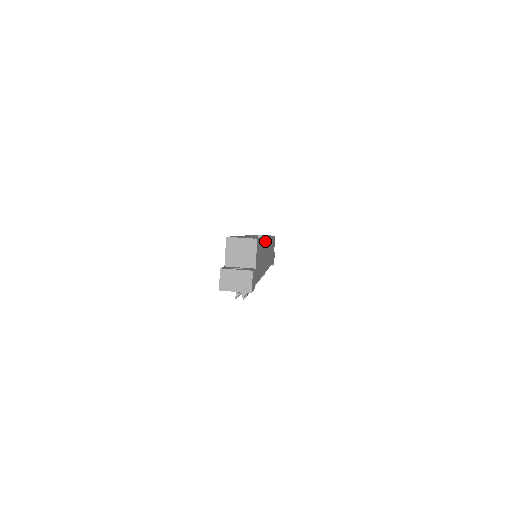
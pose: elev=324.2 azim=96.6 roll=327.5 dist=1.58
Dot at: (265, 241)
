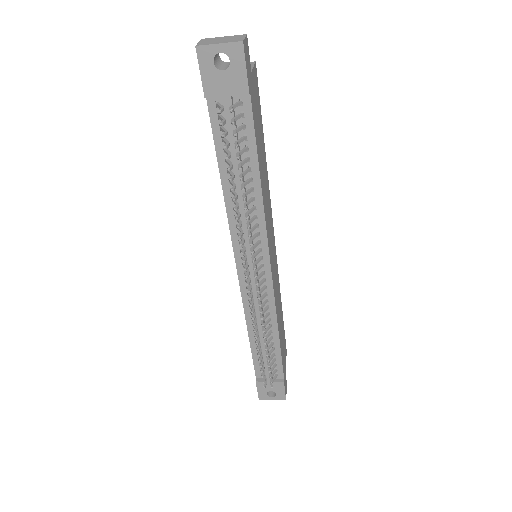
Dot at: (268, 193)
